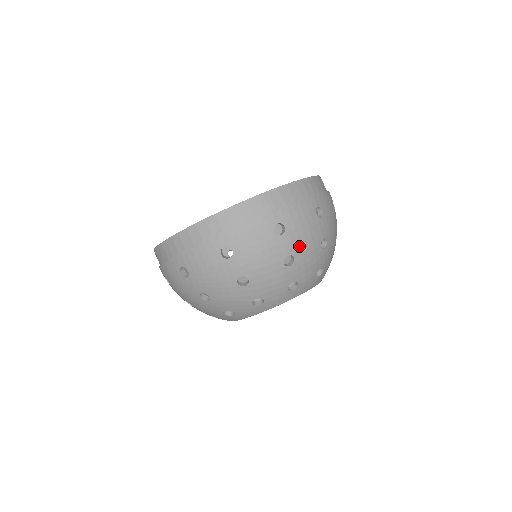
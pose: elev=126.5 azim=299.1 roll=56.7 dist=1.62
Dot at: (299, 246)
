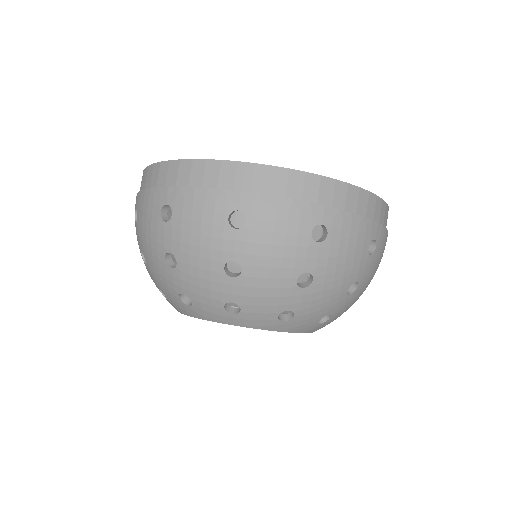
Dot at: (256, 258)
